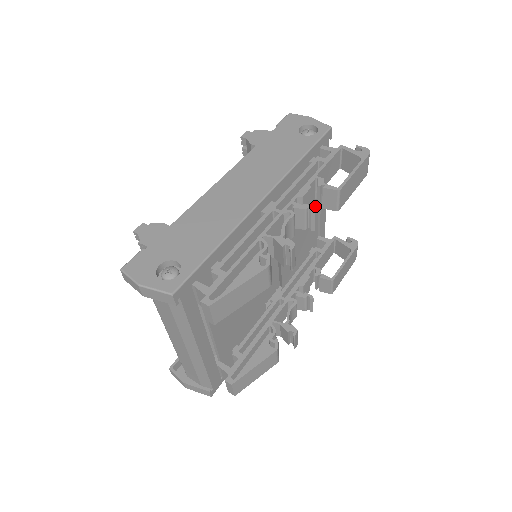
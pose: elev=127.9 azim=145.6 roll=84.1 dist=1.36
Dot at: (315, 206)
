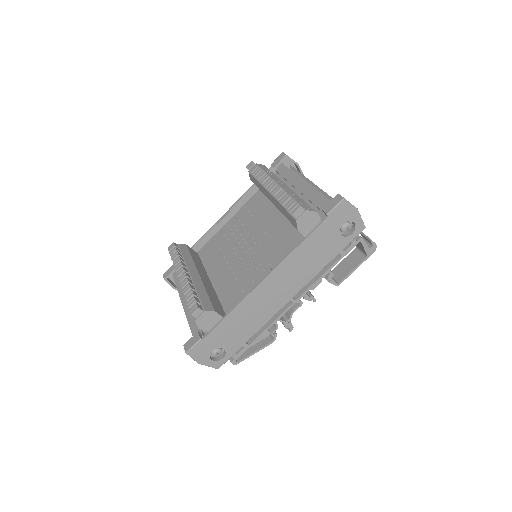
Dot at: occluded
